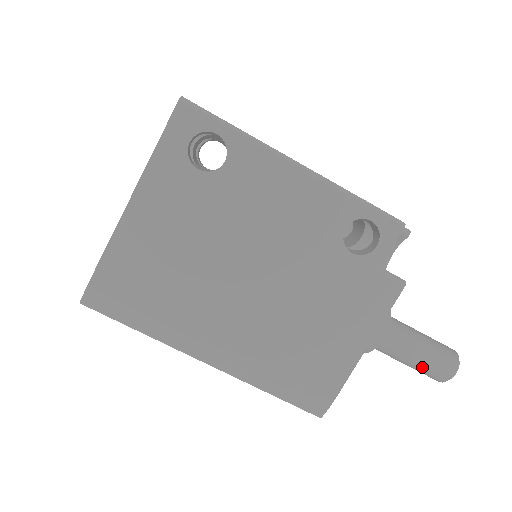
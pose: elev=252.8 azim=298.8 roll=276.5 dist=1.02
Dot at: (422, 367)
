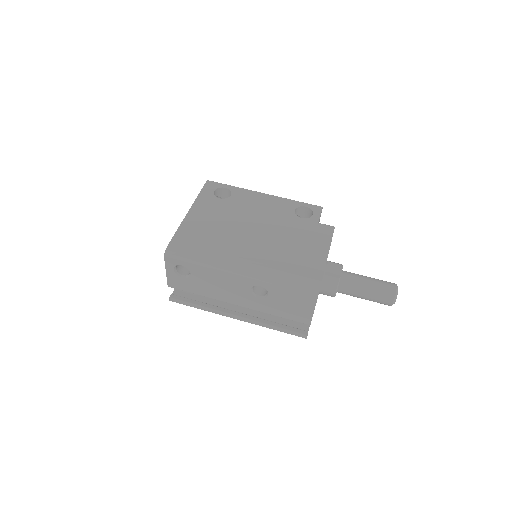
Dot at: (375, 288)
